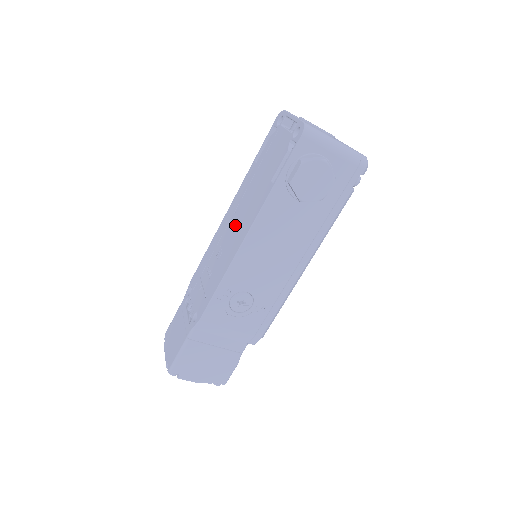
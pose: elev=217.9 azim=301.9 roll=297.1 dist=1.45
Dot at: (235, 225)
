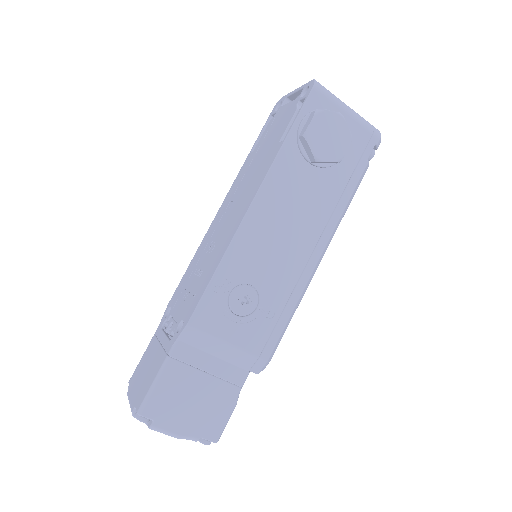
Dot at: (232, 209)
